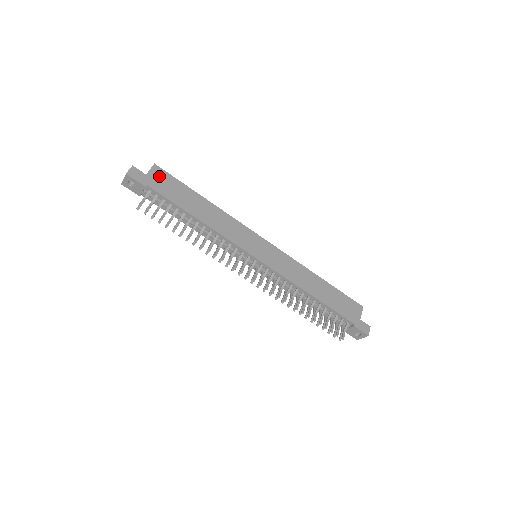
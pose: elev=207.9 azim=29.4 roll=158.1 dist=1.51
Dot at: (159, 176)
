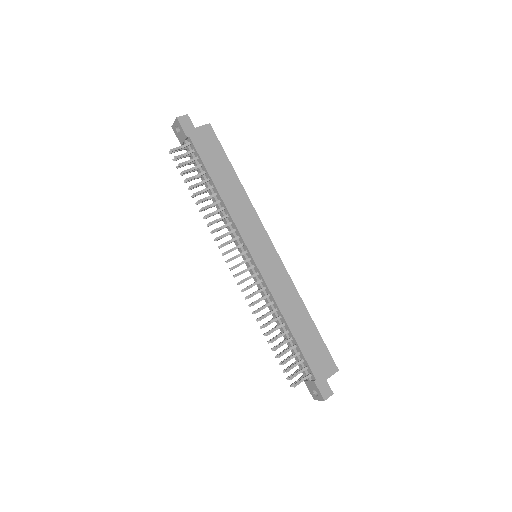
Dot at: (206, 135)
